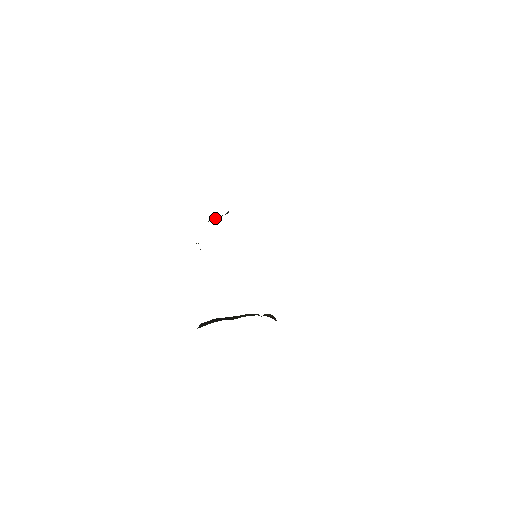
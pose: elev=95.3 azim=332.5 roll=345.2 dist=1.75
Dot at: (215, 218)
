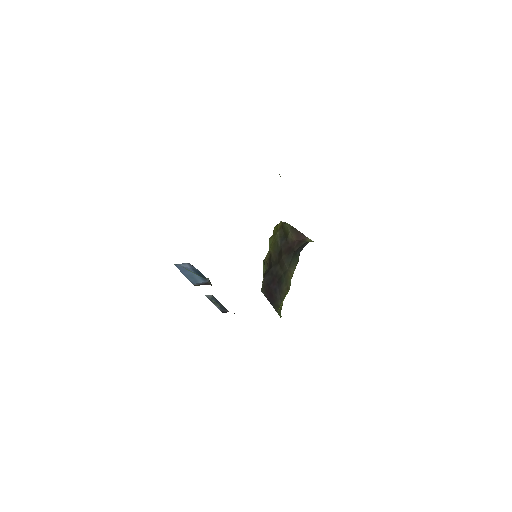
Dot at: occluded
